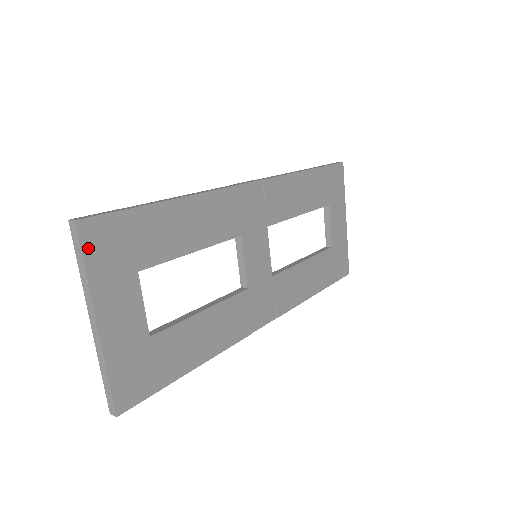
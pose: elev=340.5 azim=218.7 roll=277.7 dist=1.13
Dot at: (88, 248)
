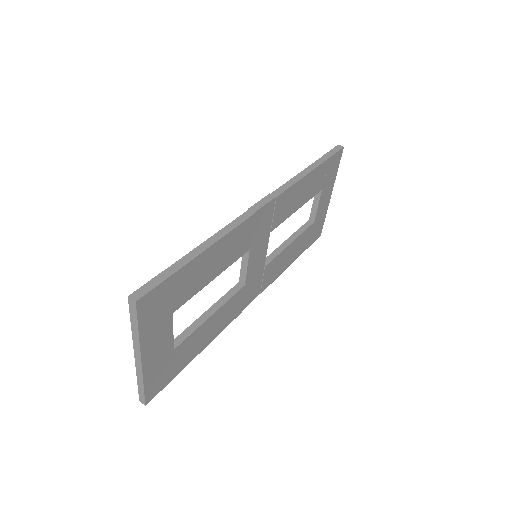
Dot at: (142, 315)
